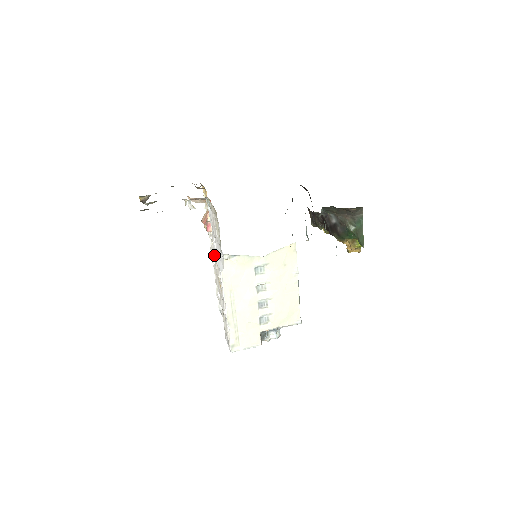
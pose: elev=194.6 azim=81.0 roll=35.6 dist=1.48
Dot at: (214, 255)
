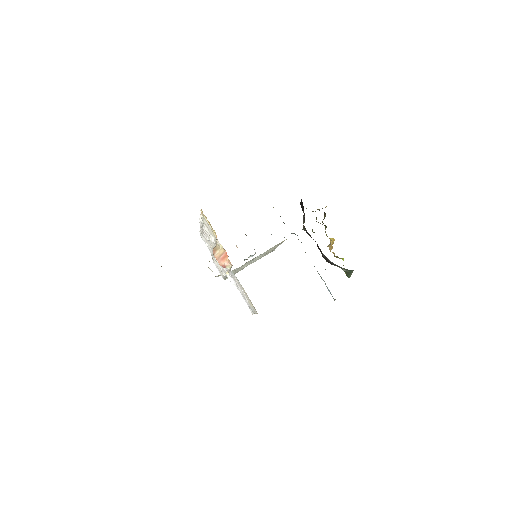
Dot at: occluded
